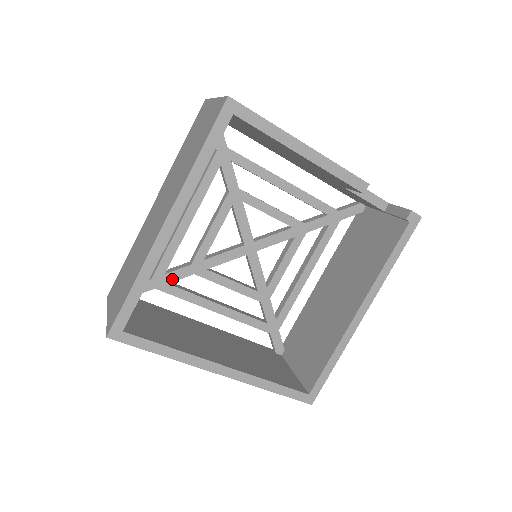
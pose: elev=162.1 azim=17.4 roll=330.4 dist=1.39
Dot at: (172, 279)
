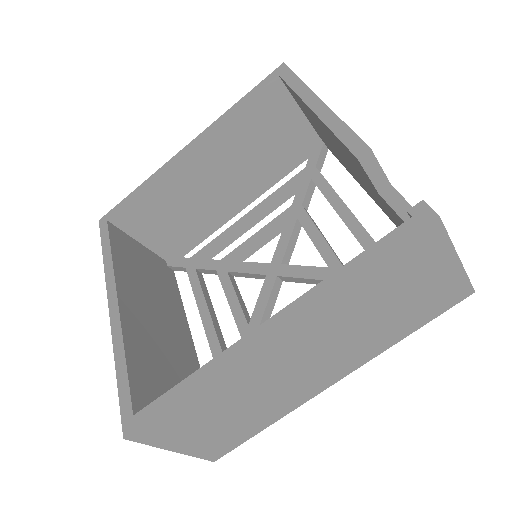
Dot at: (201, 266)
